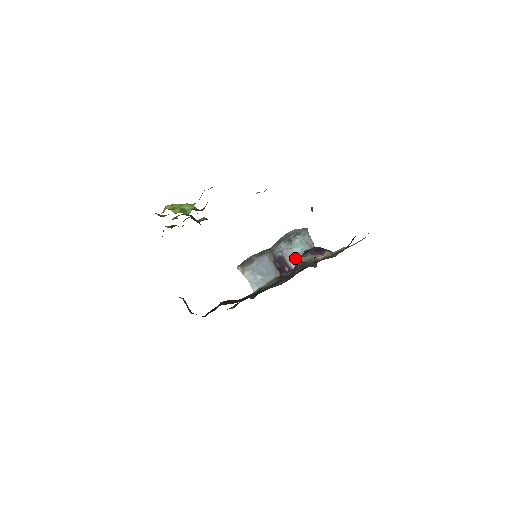
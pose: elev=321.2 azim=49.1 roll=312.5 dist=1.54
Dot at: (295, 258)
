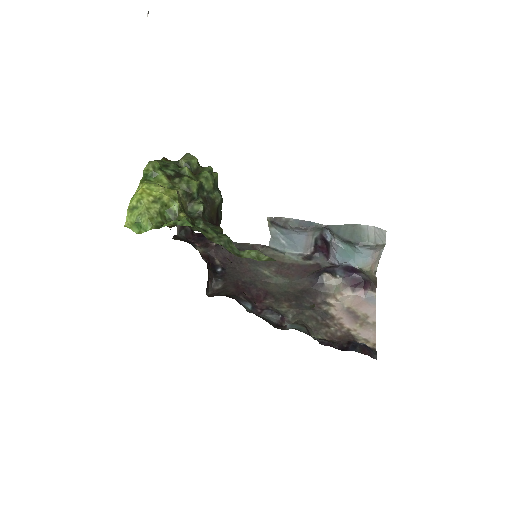
Dot at: (338, 257)
